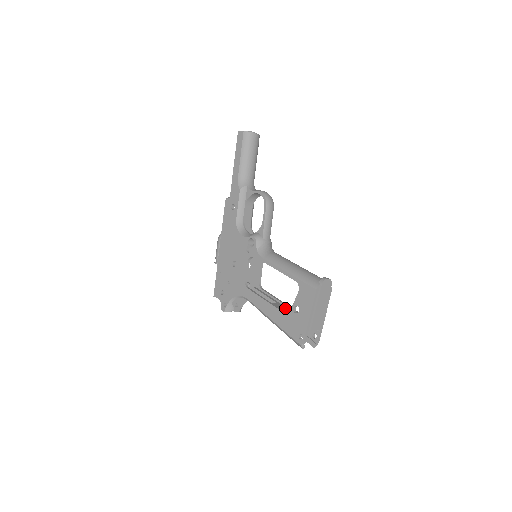
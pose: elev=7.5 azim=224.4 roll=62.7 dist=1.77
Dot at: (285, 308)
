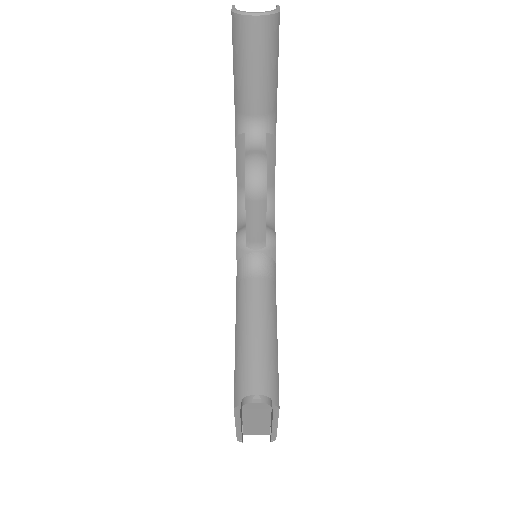
Dot at: occluded
